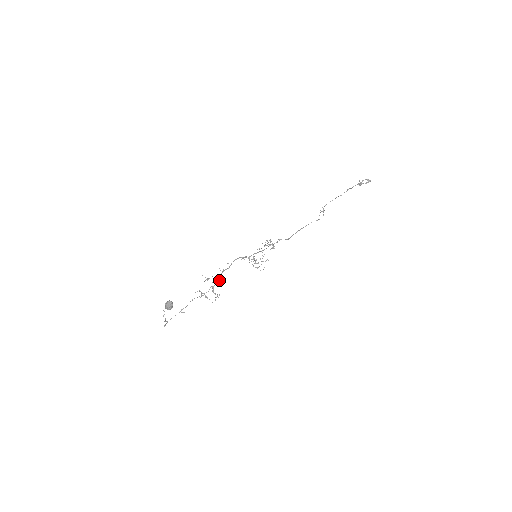
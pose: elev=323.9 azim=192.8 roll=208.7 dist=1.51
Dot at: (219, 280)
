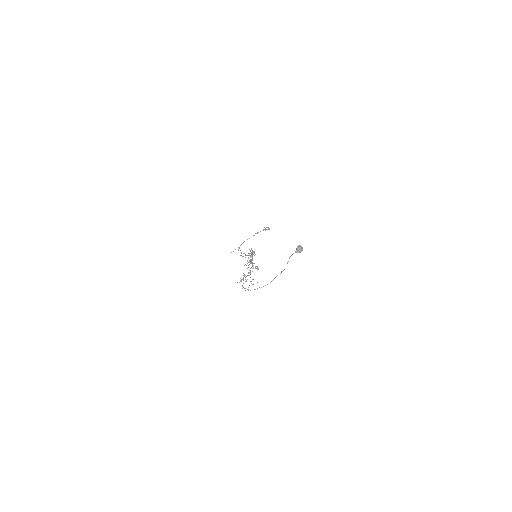
Dot at: occluded
